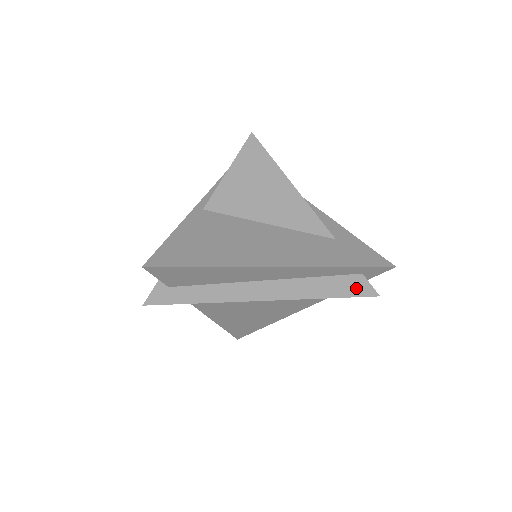
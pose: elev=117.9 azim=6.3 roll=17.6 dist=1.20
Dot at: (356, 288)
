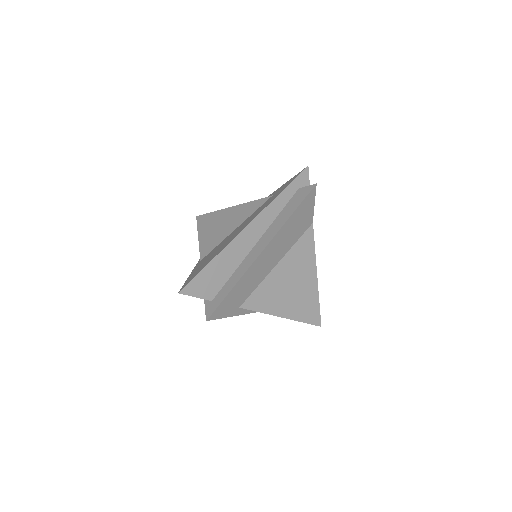
Dot at: (302, 195)
